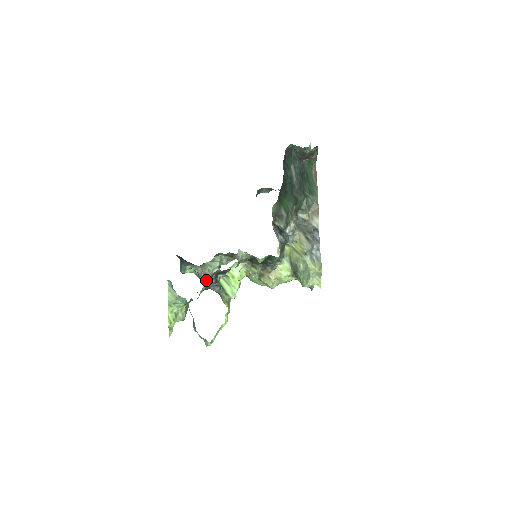
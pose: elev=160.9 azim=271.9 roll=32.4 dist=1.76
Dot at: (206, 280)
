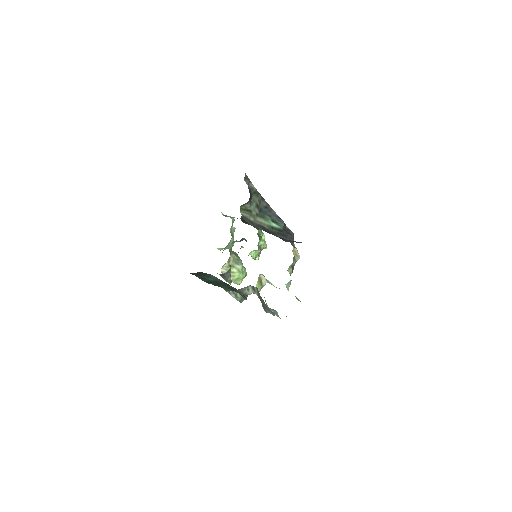
Dot at: occluded
